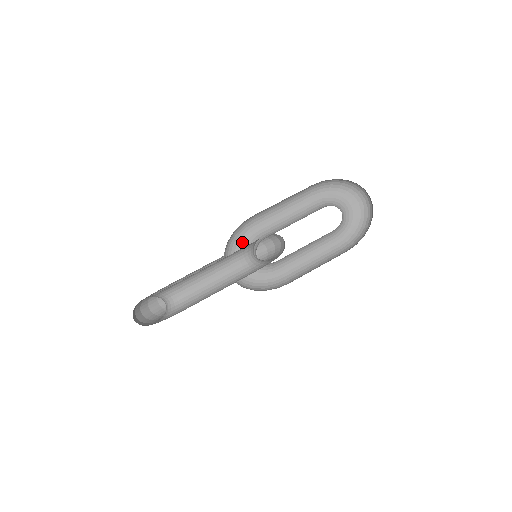
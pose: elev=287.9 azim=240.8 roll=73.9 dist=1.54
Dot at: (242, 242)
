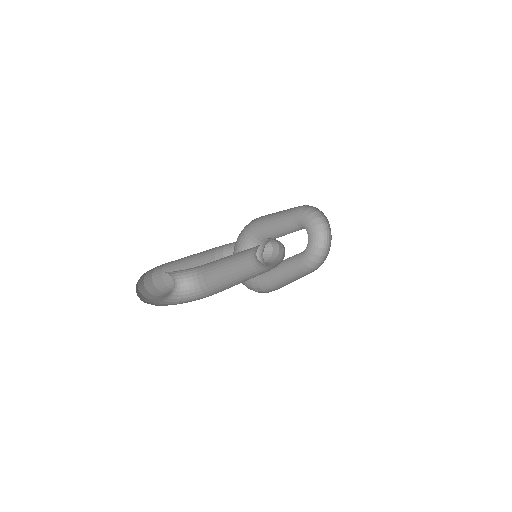
Dot at: (243, 239)
